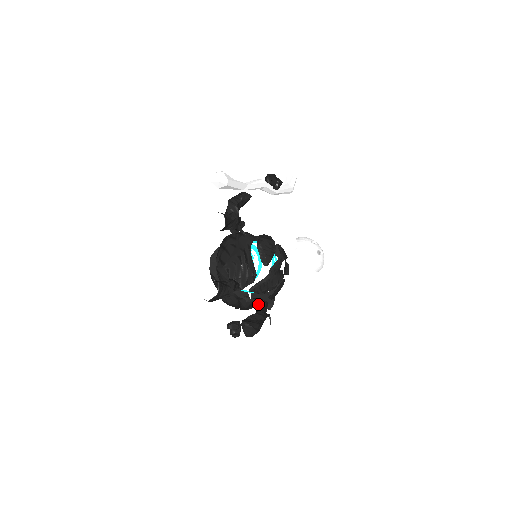
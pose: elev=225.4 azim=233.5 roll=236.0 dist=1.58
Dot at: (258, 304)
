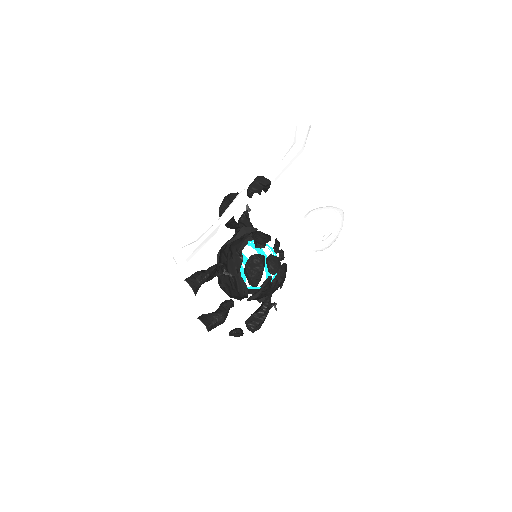
Dot at: (260, 302)
